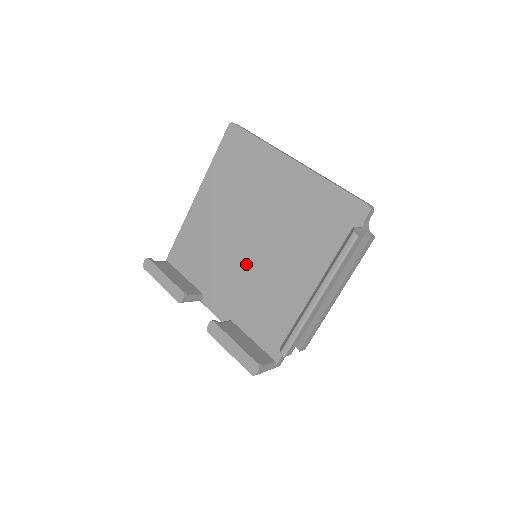
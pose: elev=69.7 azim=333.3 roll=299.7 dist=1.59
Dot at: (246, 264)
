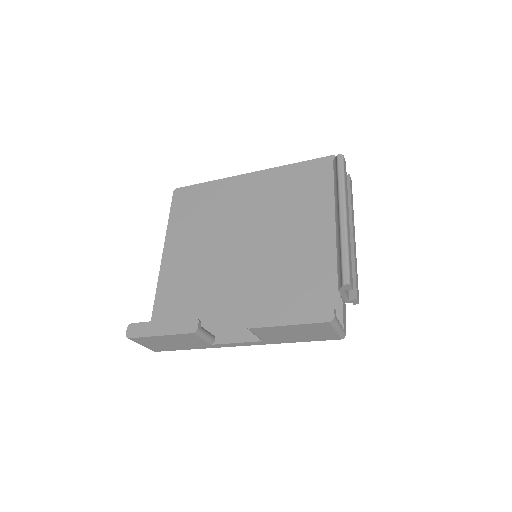
Dot at: (249, 269)
